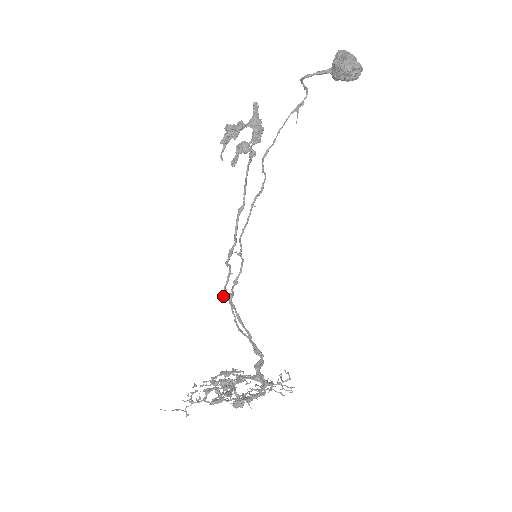
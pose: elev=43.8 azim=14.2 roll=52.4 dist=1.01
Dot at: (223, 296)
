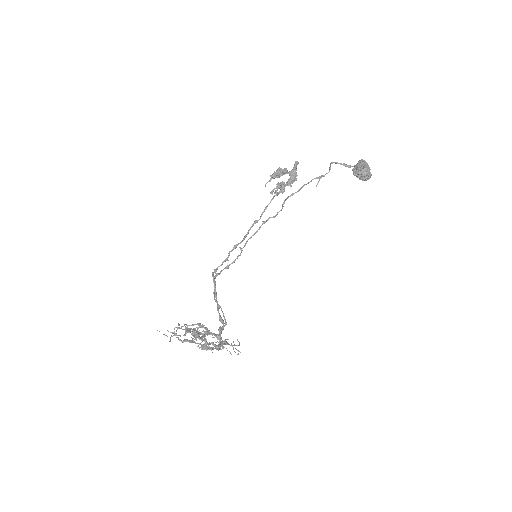
Dot at: (212, 273)
